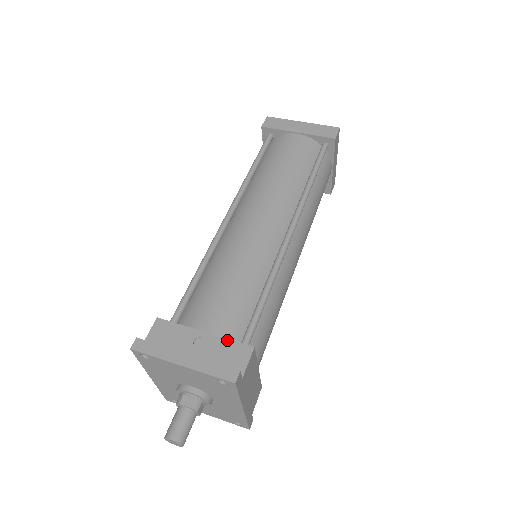
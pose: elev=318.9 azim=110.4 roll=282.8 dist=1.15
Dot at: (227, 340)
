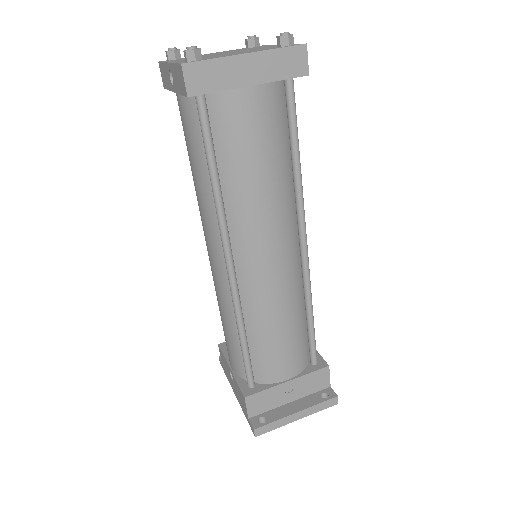
Dot at: (308, 375)
